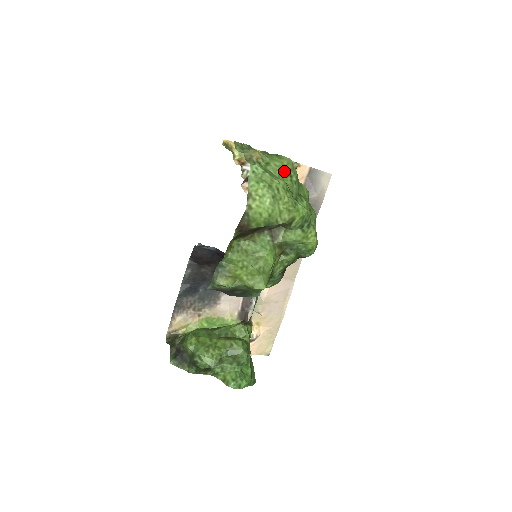
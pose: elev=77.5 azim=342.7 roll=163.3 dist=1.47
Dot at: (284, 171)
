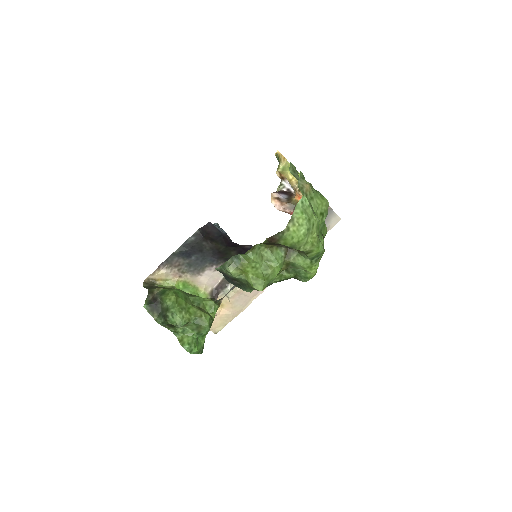
Dot at: (320, 210)
